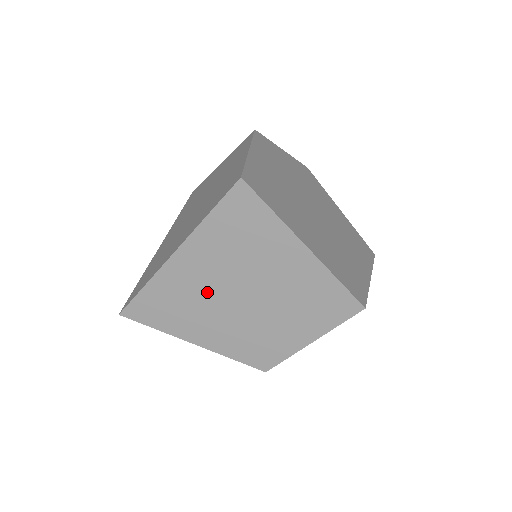
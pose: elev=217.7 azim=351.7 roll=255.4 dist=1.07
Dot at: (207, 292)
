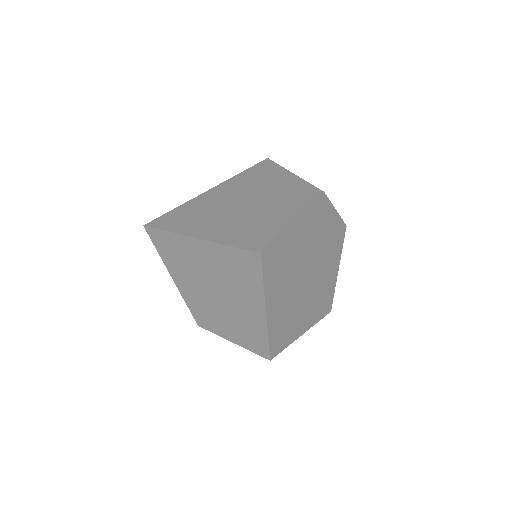
Dot at: (198, 270)
